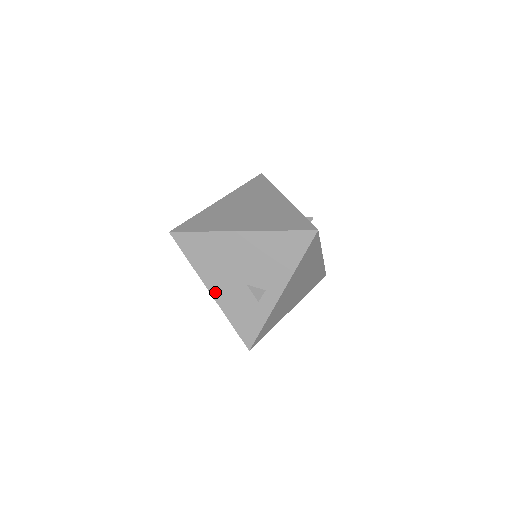
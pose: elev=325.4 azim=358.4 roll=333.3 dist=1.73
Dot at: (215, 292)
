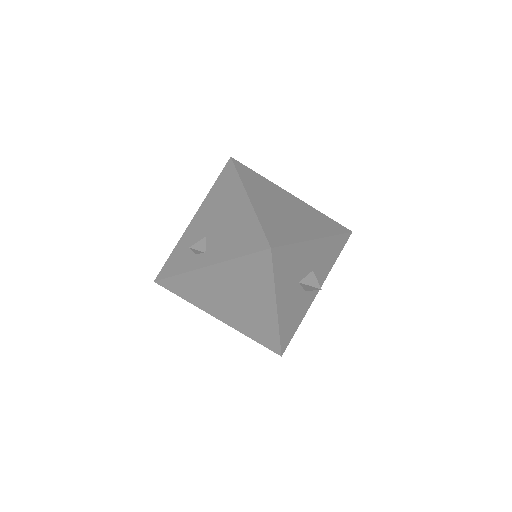
Dot at: (194, 221)
